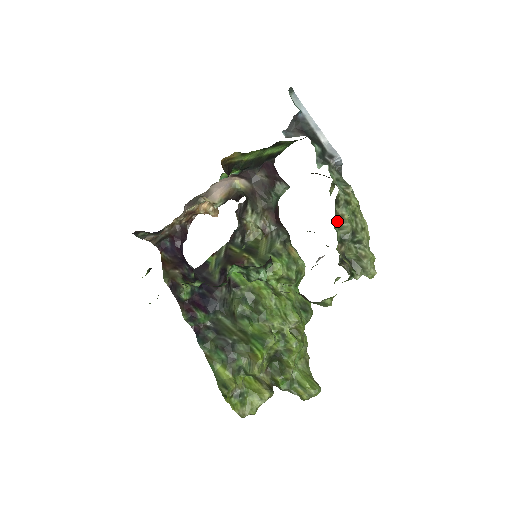
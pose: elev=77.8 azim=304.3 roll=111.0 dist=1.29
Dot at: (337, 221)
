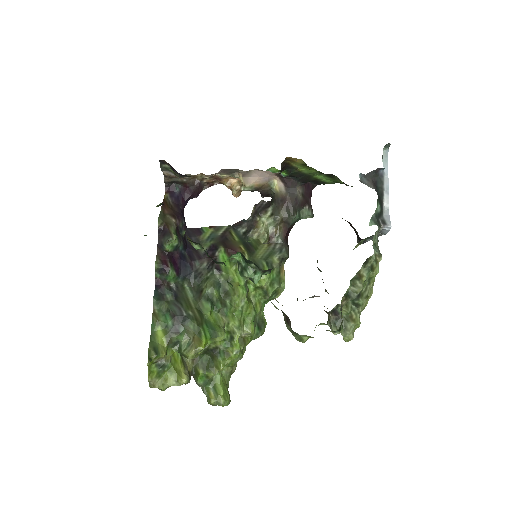
Dot at: (355, 277)
